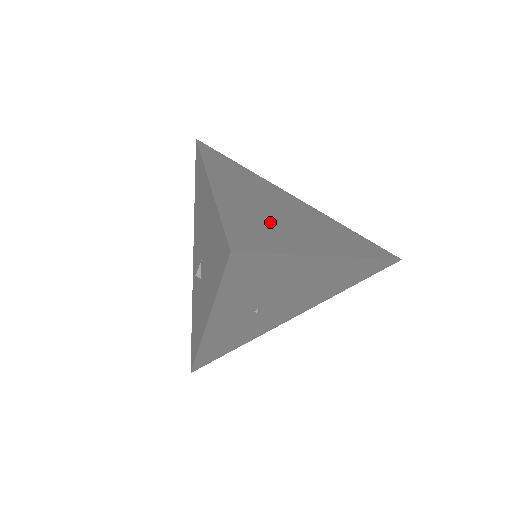
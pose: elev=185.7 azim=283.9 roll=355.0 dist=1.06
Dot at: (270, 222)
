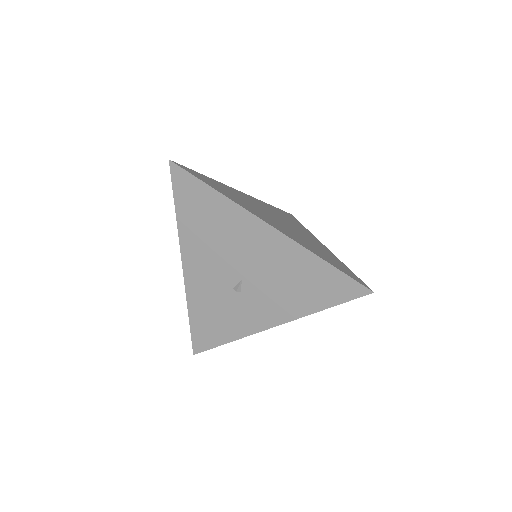
Dot at: (310, 244)
